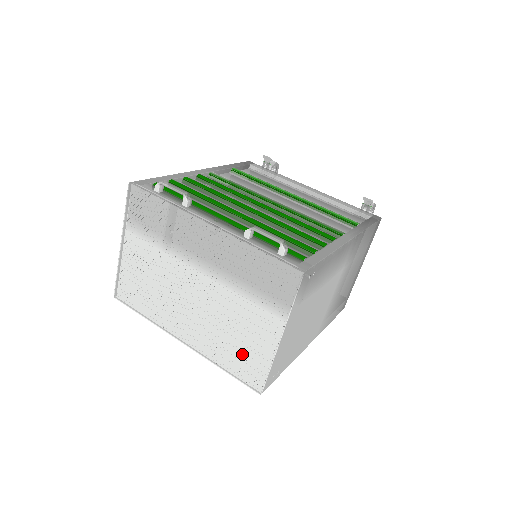
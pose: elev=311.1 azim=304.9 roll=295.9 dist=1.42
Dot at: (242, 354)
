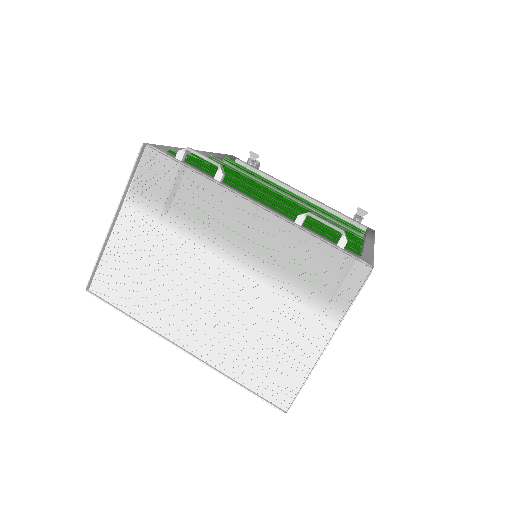
Dot at: (268, 364)
